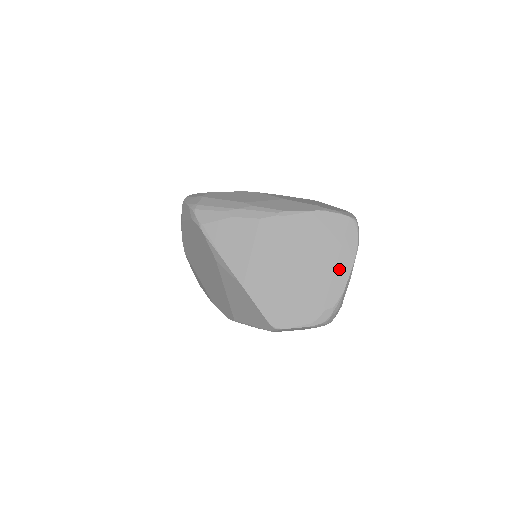
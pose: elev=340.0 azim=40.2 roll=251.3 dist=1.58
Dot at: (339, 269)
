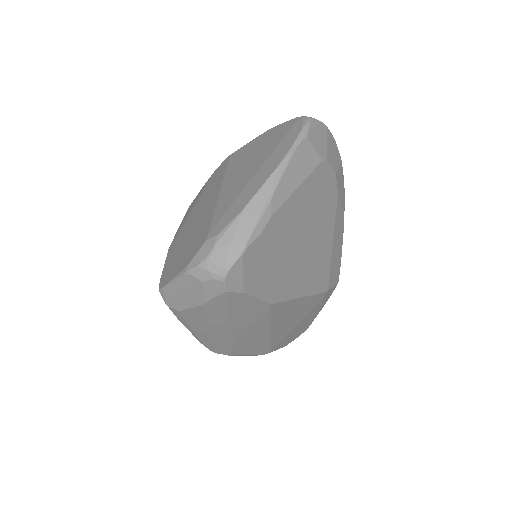
Dot at: (253, 182)
